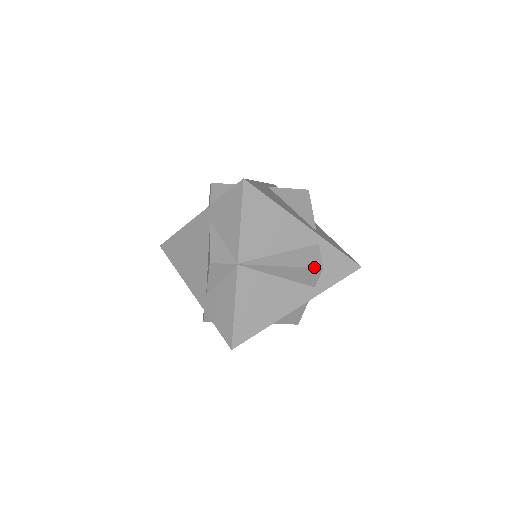
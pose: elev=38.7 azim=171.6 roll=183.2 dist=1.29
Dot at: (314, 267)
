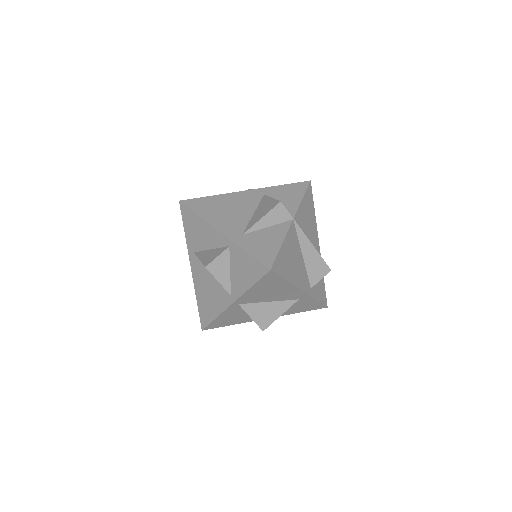
Dot at: (327, 265)
